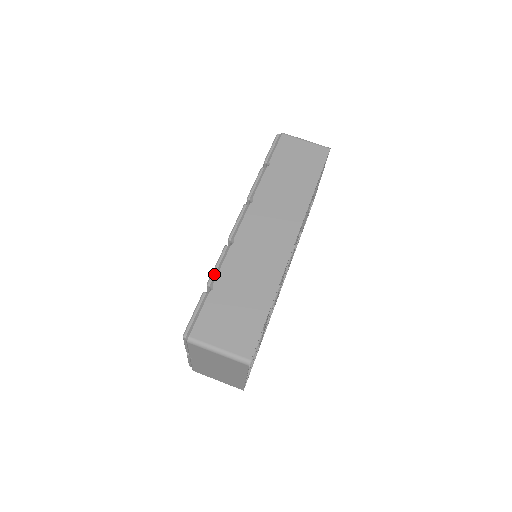
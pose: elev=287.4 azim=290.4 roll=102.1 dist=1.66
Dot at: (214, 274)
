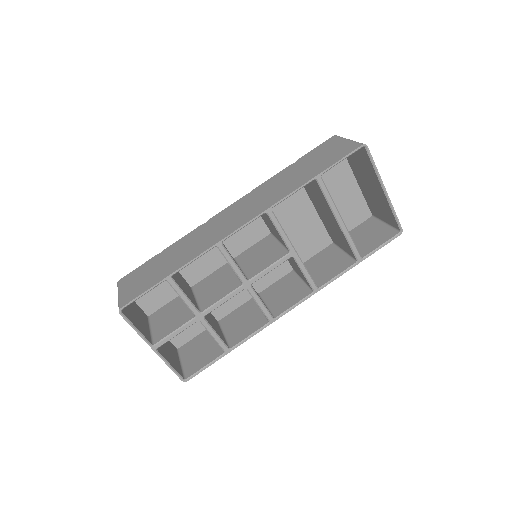
Dot at: occluded
